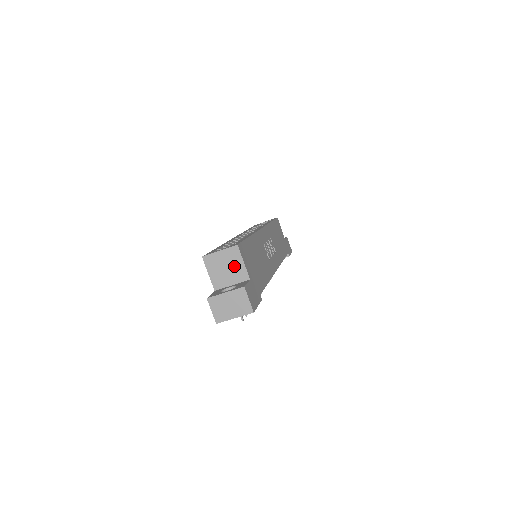
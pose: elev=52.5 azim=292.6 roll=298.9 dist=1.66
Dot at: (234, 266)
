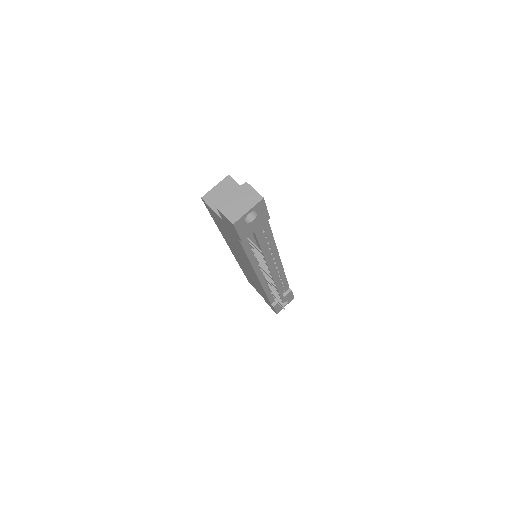
Dot at: (232, 192)
